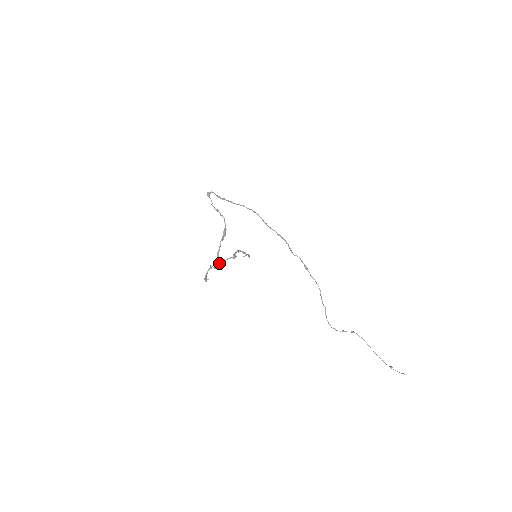
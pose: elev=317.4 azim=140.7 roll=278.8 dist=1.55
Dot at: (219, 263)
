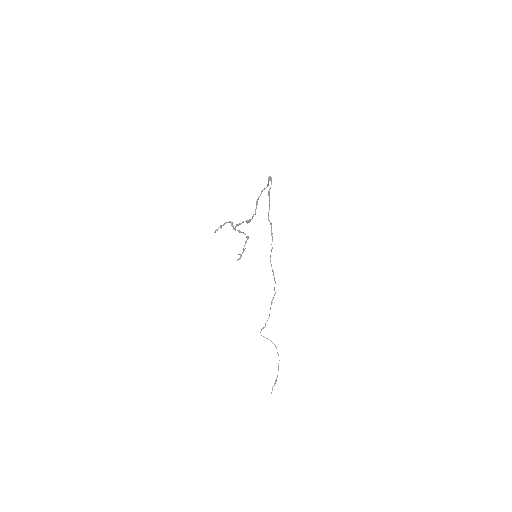
Dot at: (235, 229)
